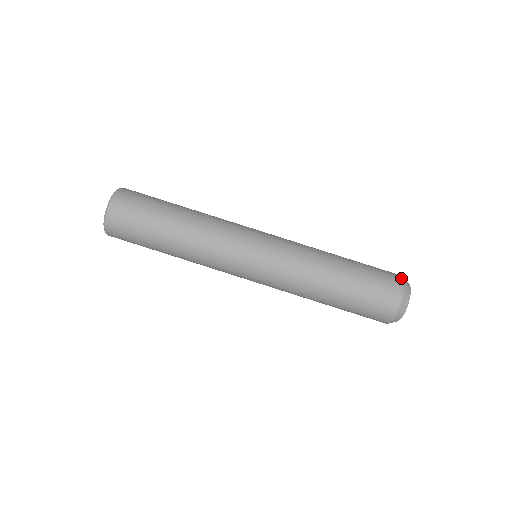
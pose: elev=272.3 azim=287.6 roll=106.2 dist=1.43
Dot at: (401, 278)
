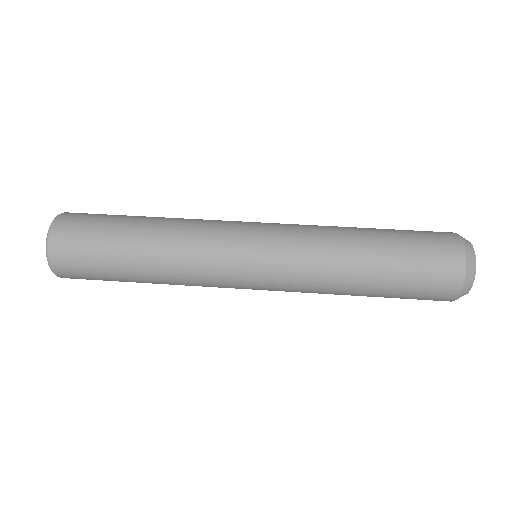
Dot at: (458, 239)
